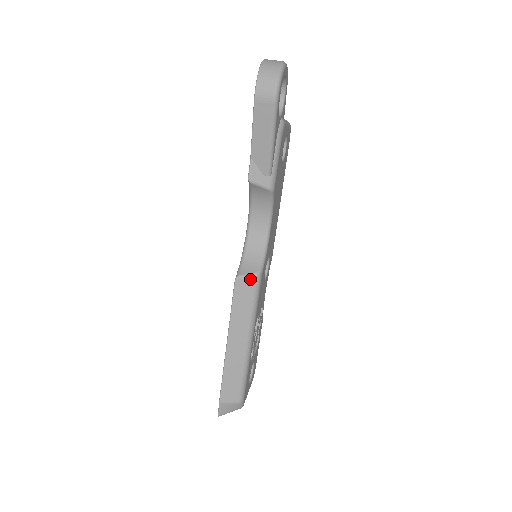
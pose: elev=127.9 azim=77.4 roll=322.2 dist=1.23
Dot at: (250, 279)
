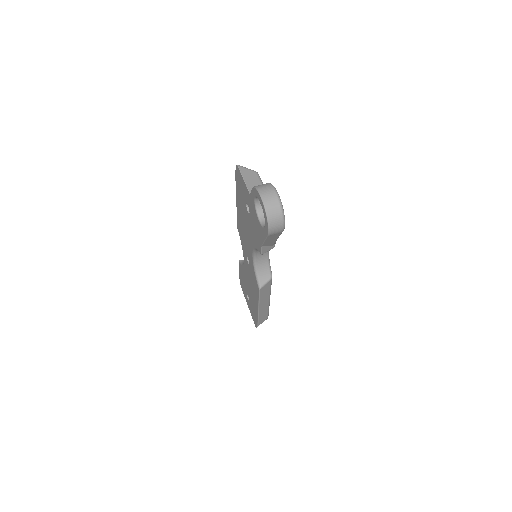
Dot at: (267, 284)
